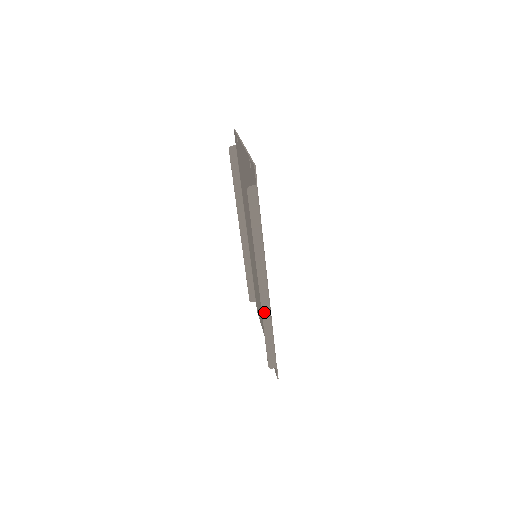
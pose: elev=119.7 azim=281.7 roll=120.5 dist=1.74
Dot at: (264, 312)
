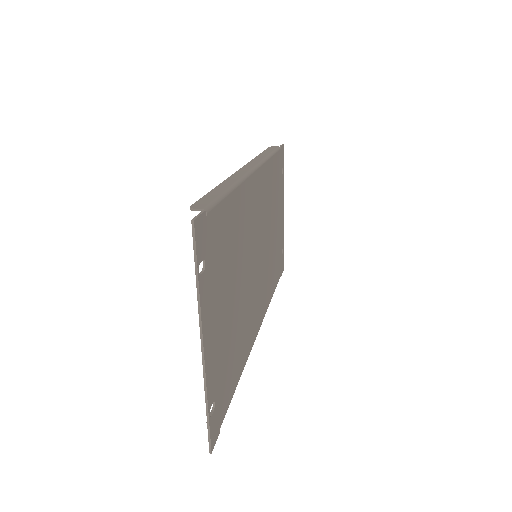
Dot at: (235, 176)
